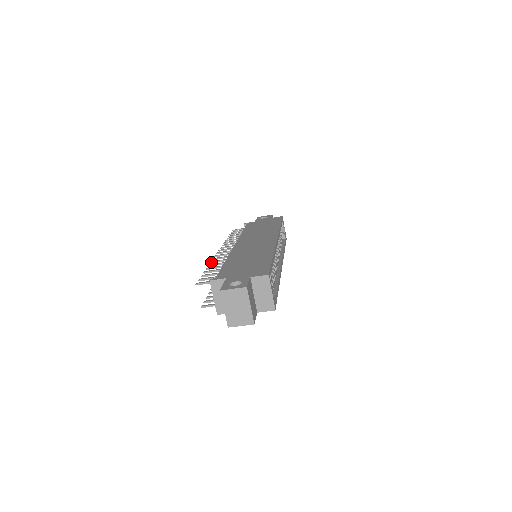
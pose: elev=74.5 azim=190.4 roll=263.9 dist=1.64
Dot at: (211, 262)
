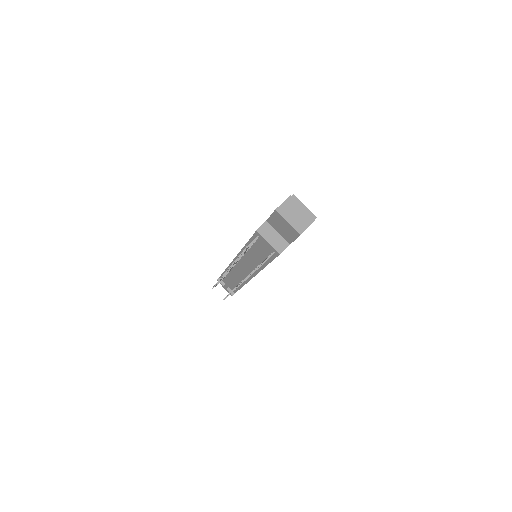
Dot at: (232, 264)
